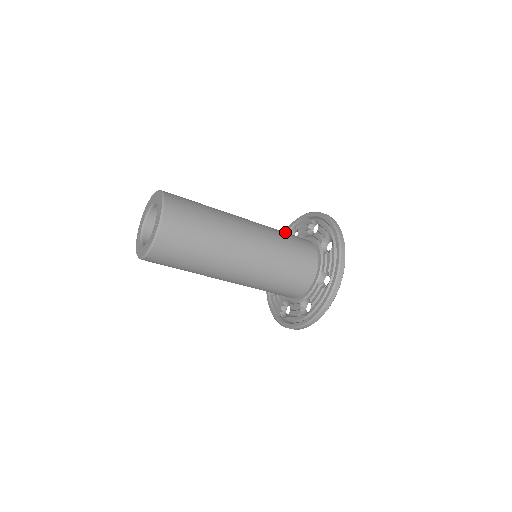
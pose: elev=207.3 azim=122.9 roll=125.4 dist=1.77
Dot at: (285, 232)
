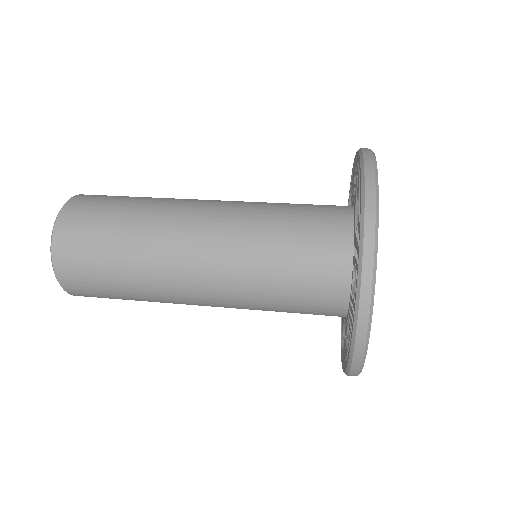
Dot at: (291, 229)
